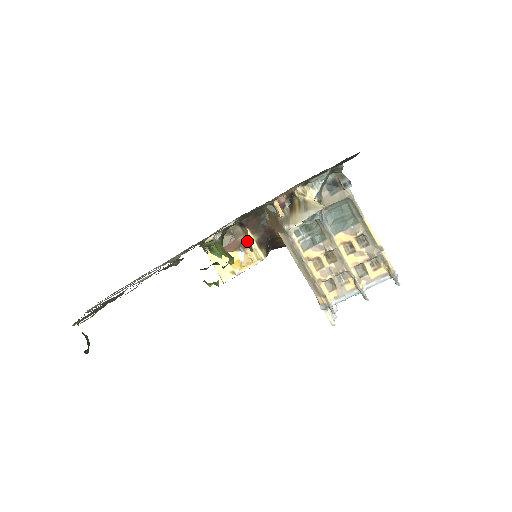
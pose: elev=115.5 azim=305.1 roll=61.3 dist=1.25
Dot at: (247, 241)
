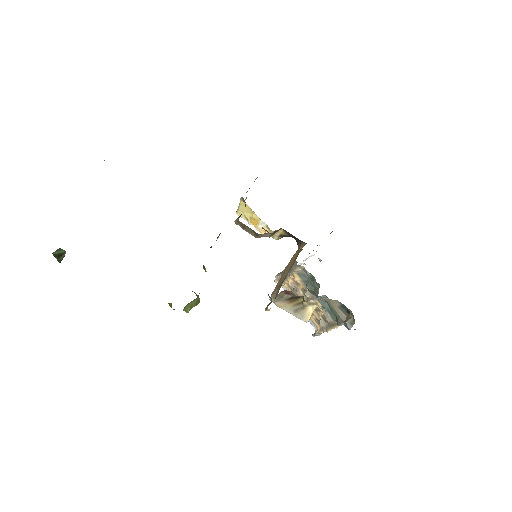
Dot at: occluded
